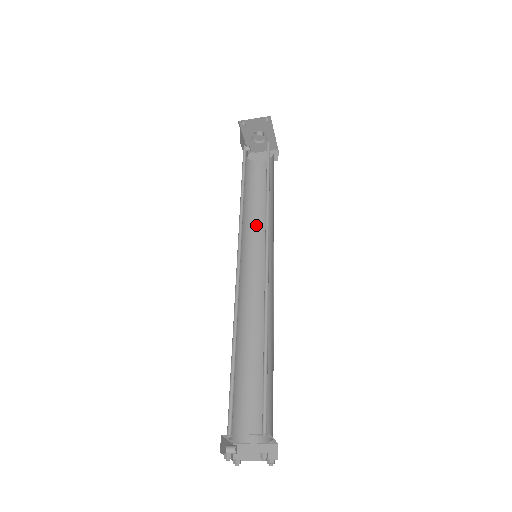
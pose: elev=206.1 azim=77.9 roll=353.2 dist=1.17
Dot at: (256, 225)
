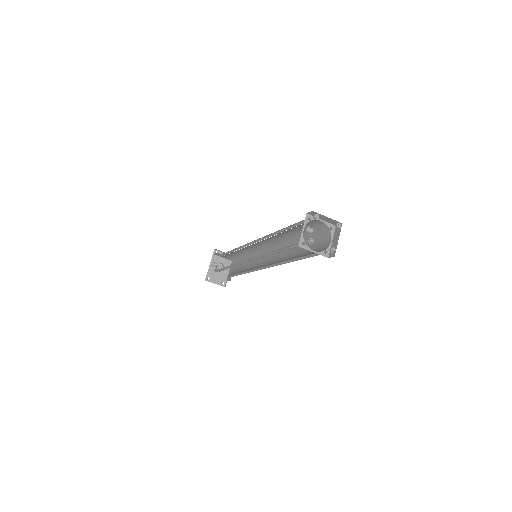
Dot at: occluded
